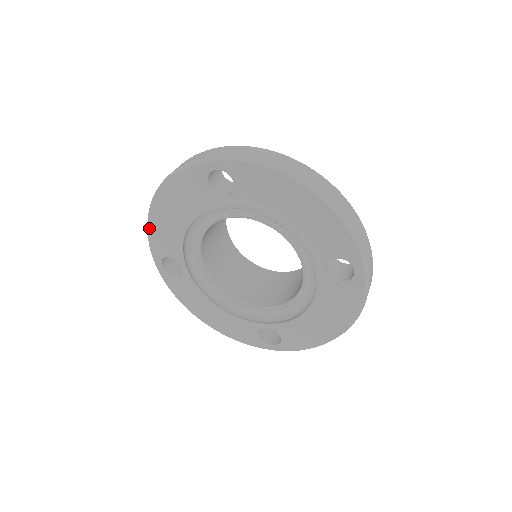
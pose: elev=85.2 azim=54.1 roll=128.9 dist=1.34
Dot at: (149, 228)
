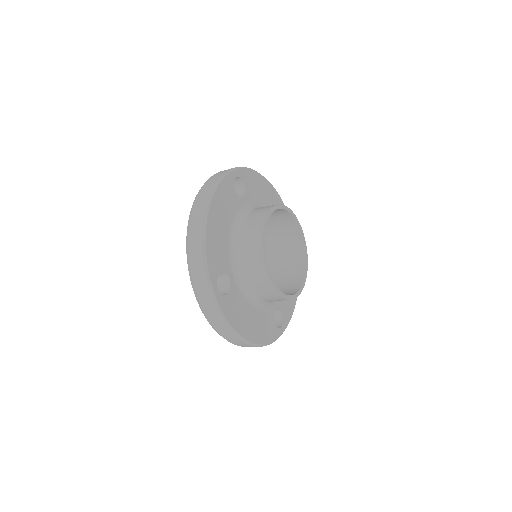
Dot at: occluded
